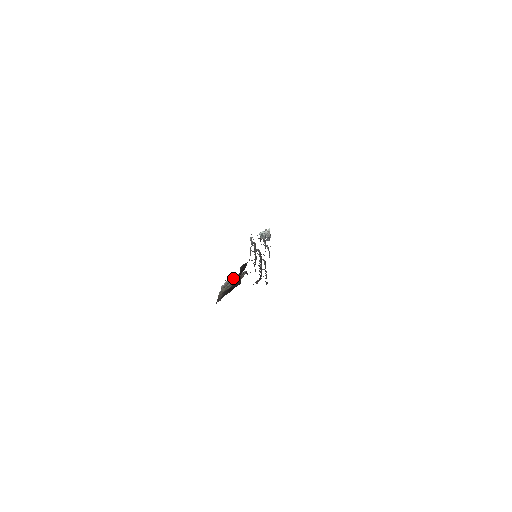
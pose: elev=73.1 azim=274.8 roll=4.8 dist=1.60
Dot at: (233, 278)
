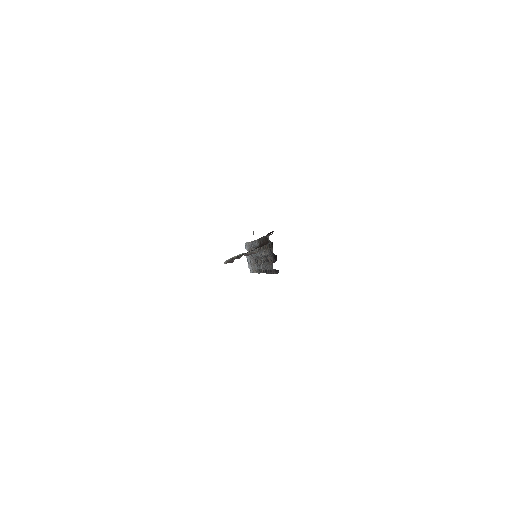
Dot at: occluded
